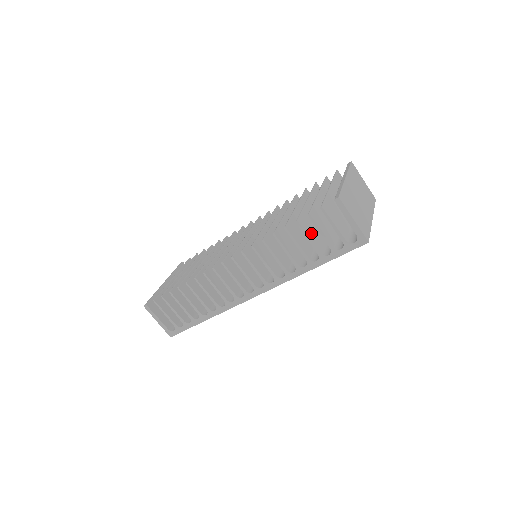
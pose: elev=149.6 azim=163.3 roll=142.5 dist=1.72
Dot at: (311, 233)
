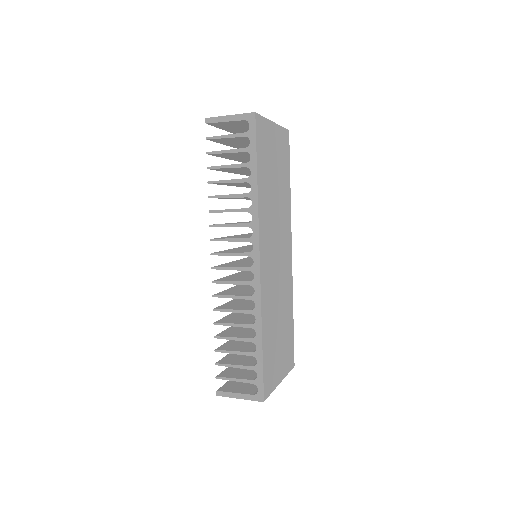
Dot at: occluded
